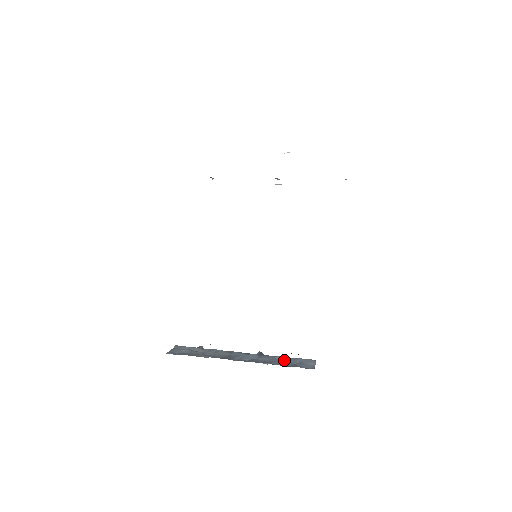
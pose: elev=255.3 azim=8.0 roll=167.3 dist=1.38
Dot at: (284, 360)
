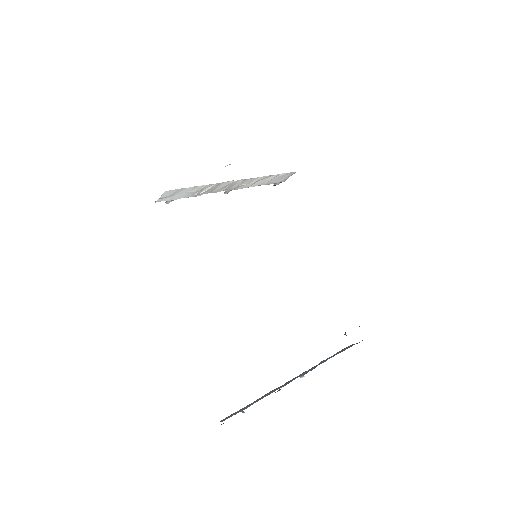
Dot at: (332, 356)
